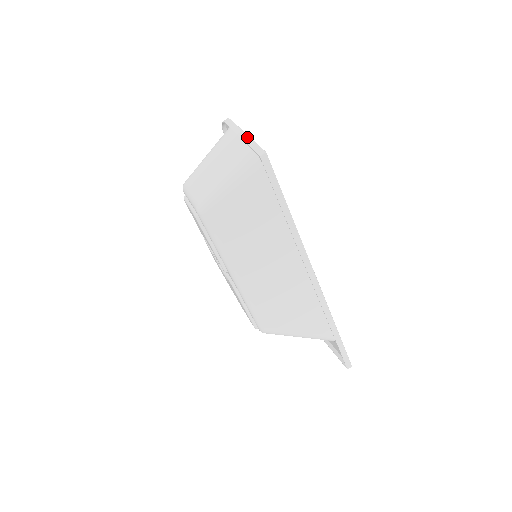
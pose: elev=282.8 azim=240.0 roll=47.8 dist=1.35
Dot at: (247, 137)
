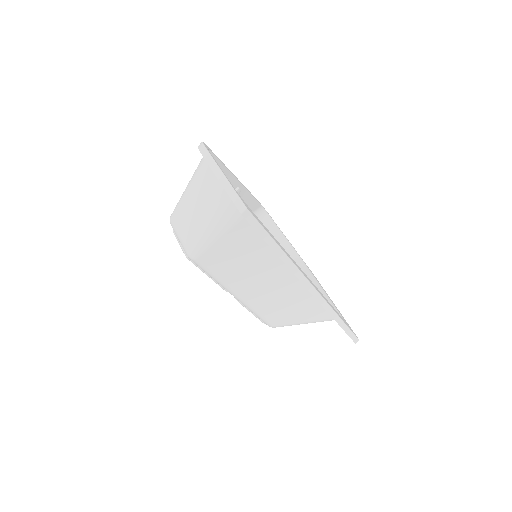
Dot at: (225, 182)
